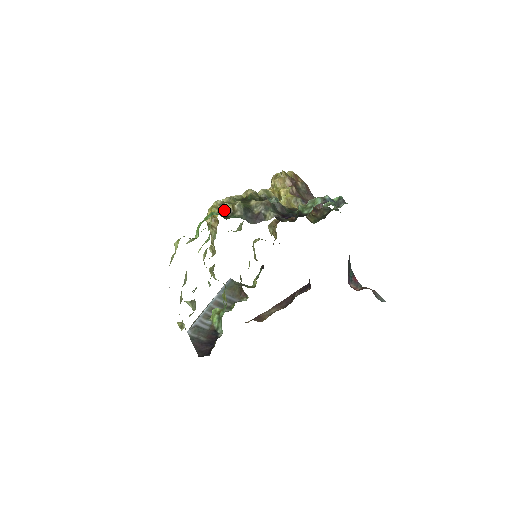
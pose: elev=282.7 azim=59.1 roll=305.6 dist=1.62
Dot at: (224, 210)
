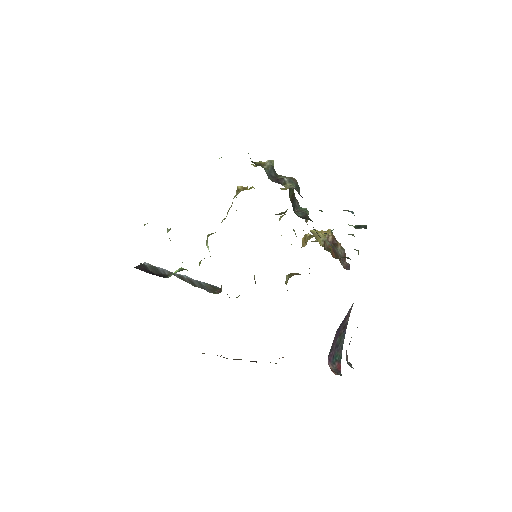
Dot at: (256, 162)
